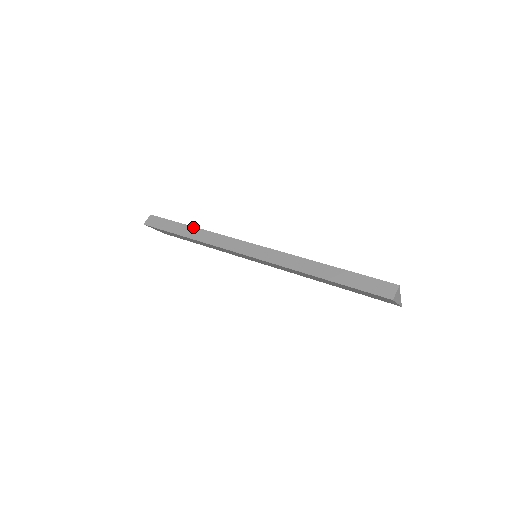
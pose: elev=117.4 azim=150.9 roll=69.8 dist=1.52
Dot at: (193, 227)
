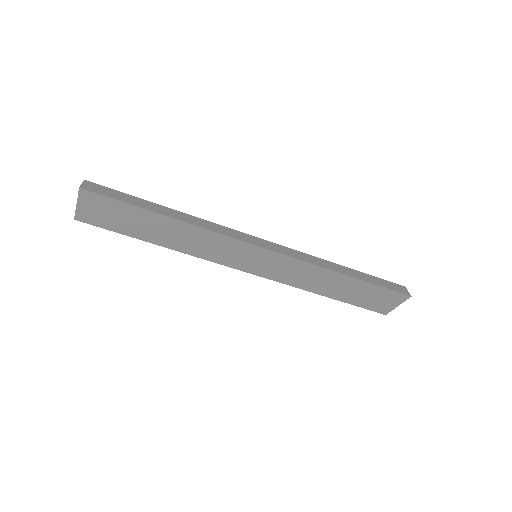
Dot at: (170, 208)
